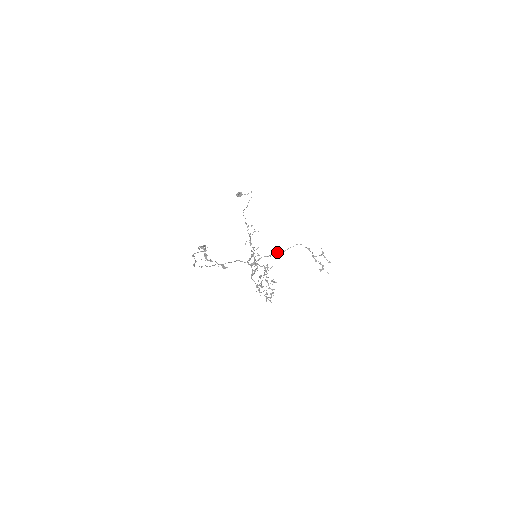
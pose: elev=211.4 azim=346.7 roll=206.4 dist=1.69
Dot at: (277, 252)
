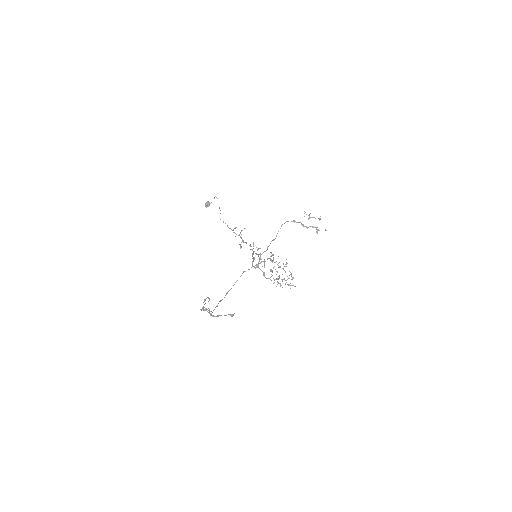
Dot at: occluded
